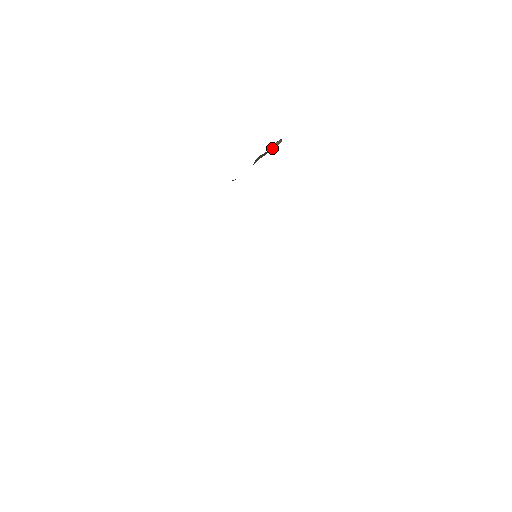
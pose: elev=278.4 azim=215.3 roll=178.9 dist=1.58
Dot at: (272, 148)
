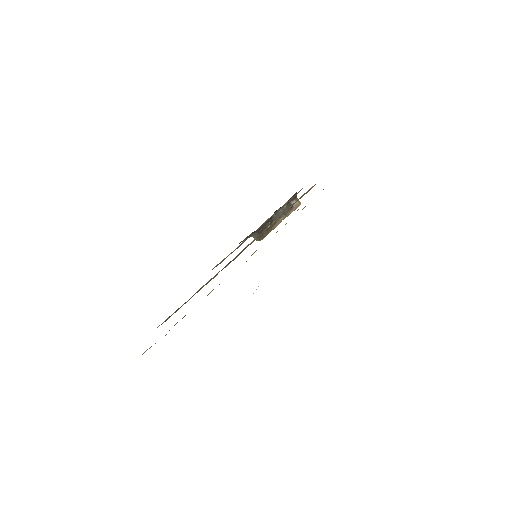
Dot at: (291, 209)
